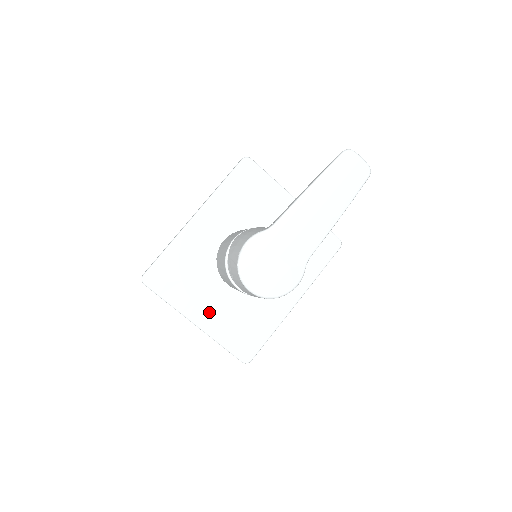
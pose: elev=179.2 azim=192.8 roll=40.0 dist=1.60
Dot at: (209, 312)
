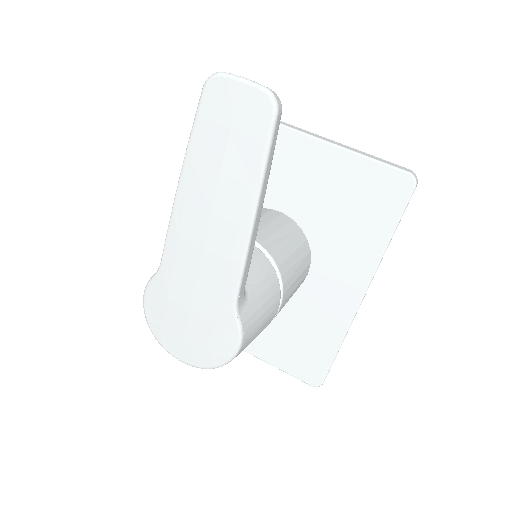
Dot at: occluded
